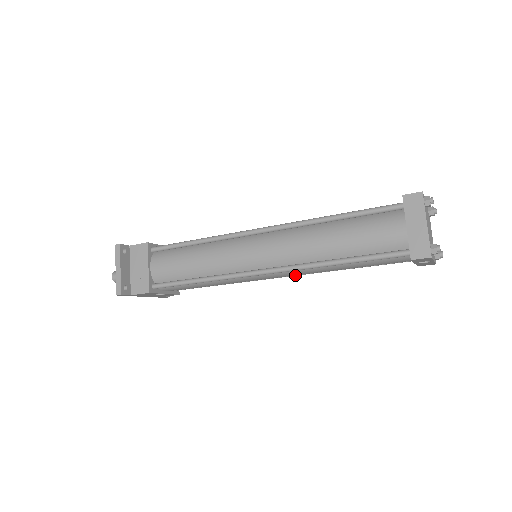
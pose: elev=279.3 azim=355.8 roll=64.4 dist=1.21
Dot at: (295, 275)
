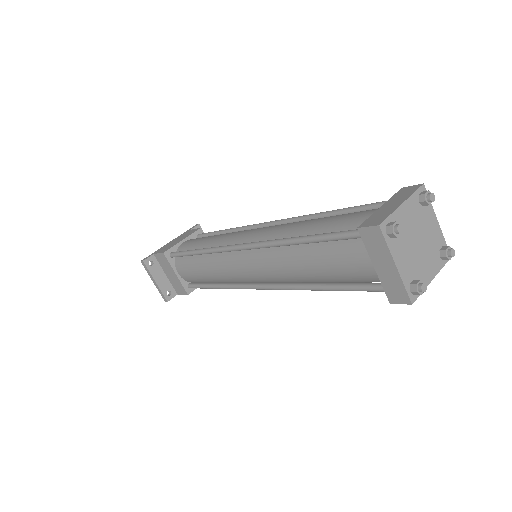
Dot at: occluded
